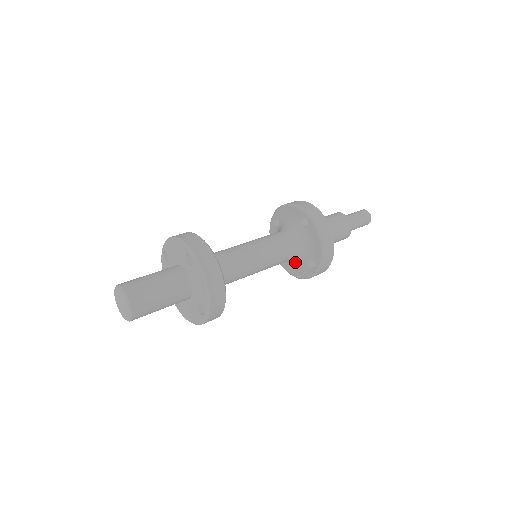
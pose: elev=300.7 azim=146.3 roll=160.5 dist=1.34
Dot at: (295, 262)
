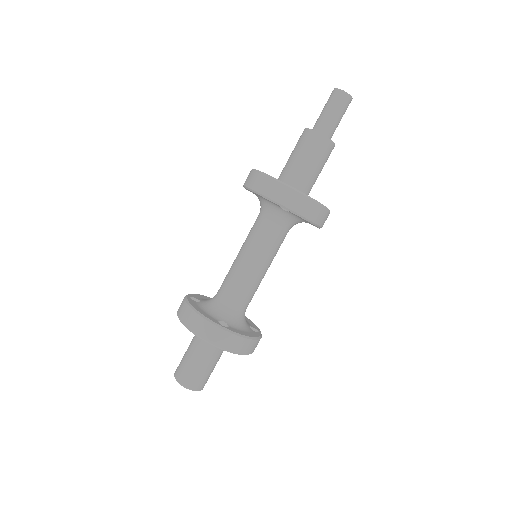
Dot at: occluded
